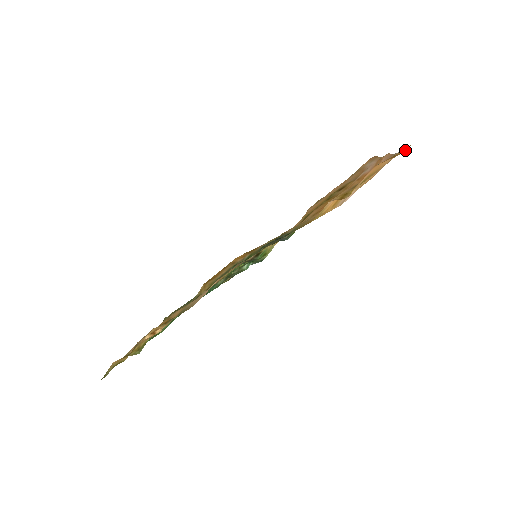
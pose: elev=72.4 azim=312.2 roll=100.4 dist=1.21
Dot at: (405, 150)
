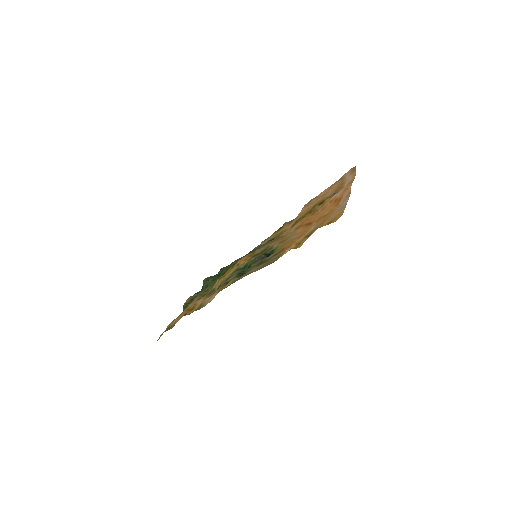
Dot at: occluded
